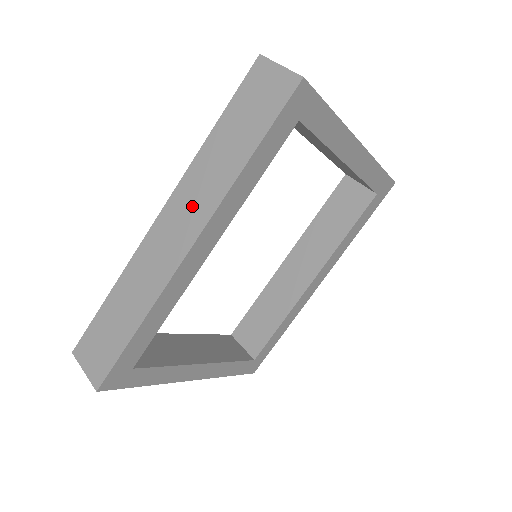
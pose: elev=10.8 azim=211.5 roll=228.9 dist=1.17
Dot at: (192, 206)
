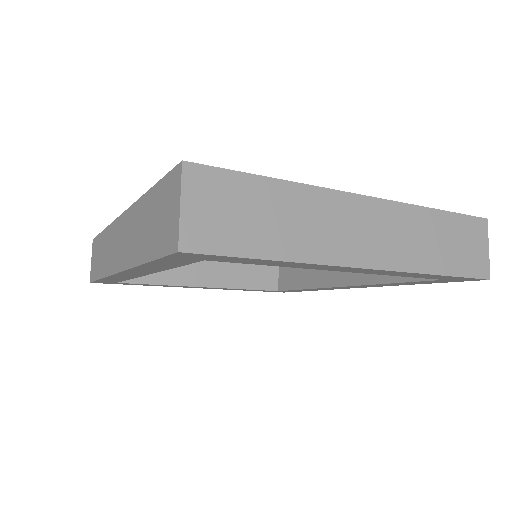
Dot at: (126, 241)
